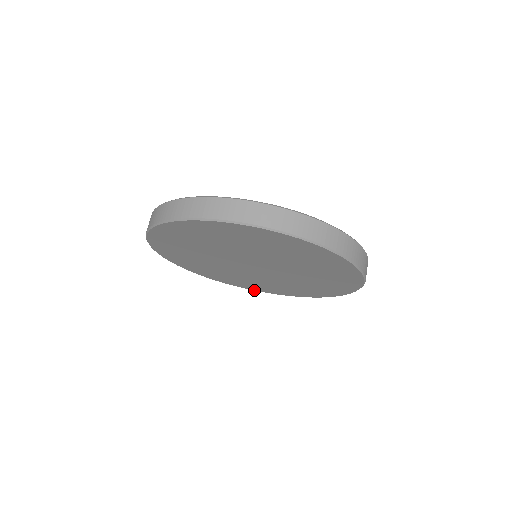
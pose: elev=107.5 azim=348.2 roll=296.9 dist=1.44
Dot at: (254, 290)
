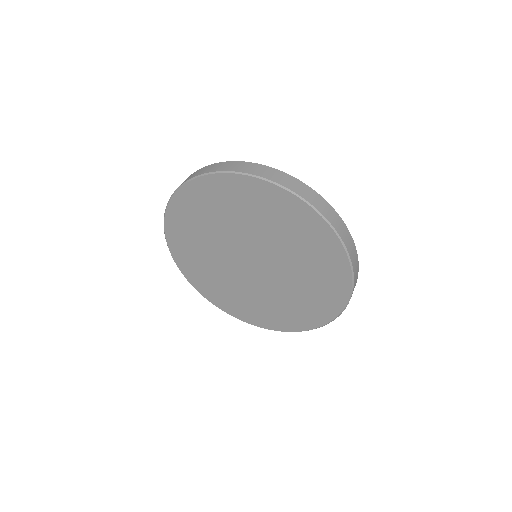
Dot at: (299, 331)
